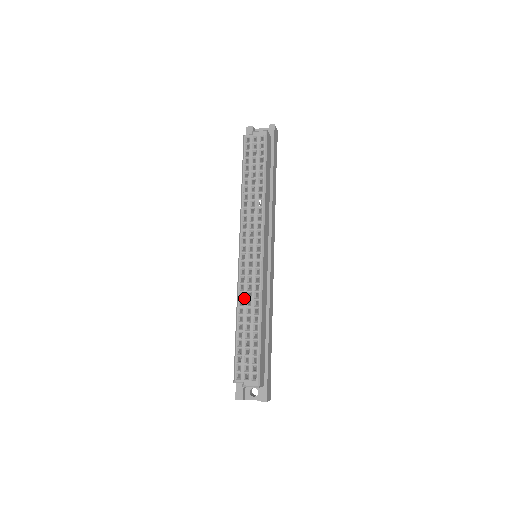
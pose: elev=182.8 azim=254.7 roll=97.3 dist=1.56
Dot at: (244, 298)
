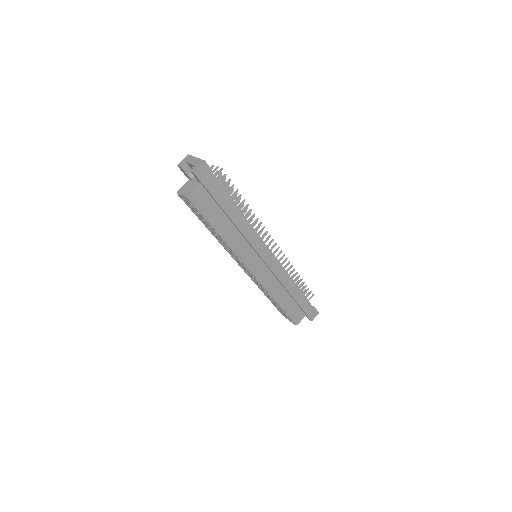
Dot at: (260, 288)
